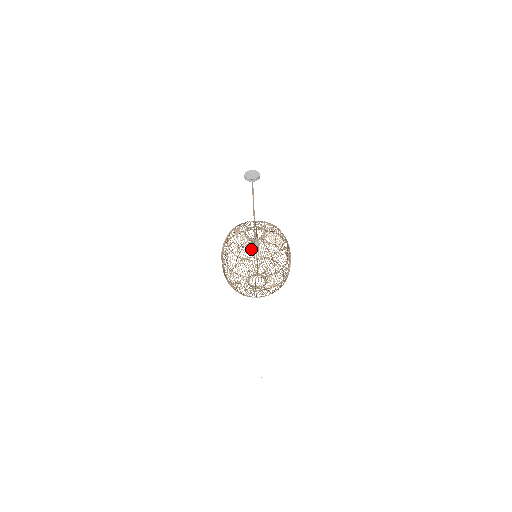
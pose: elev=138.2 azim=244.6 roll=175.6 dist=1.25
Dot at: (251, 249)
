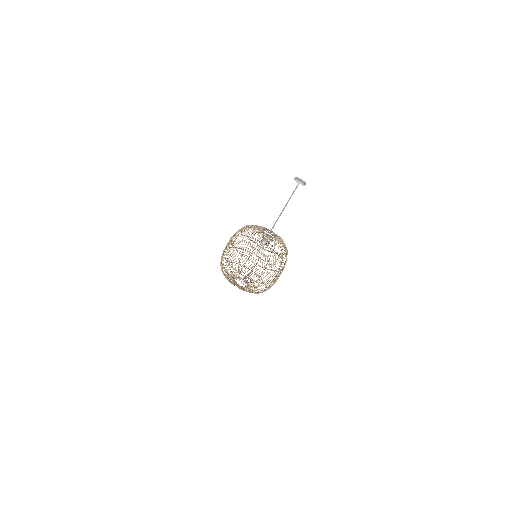
Dot at: (260, 237)
